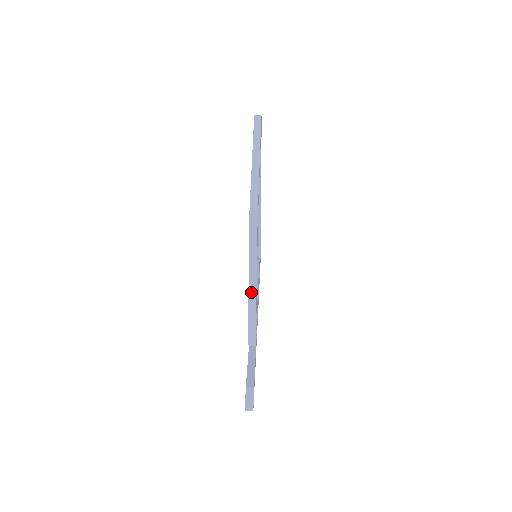
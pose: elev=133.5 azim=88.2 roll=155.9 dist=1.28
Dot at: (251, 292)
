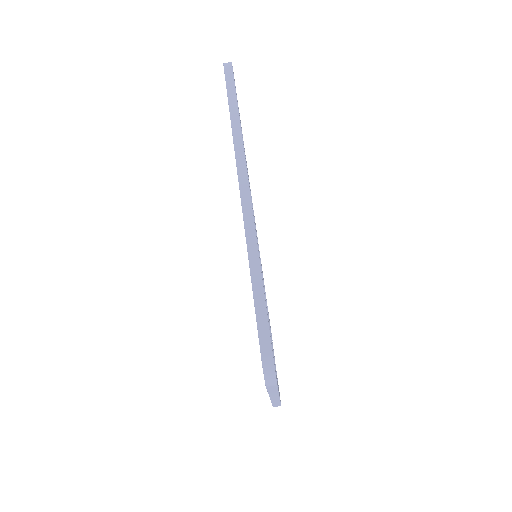
Dot at: occluded
